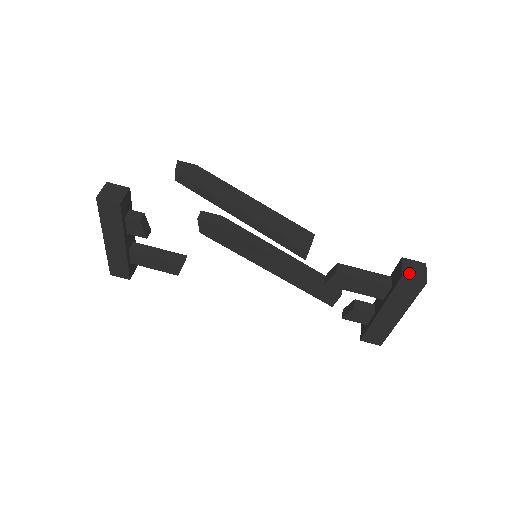
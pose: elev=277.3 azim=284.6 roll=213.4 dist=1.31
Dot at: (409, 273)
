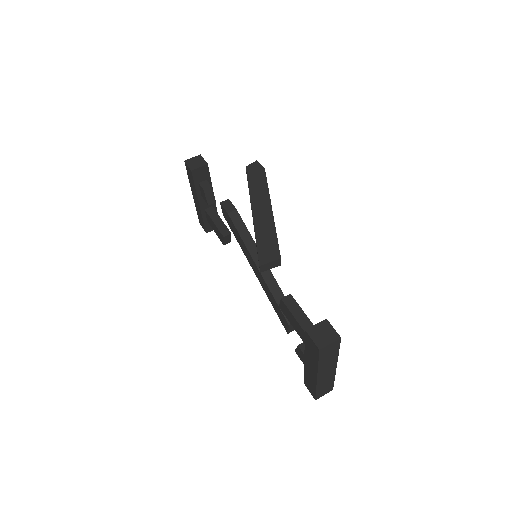
Dot at: (314, 332)
